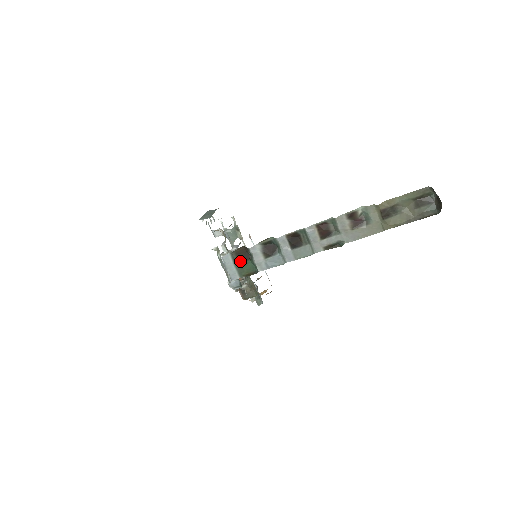
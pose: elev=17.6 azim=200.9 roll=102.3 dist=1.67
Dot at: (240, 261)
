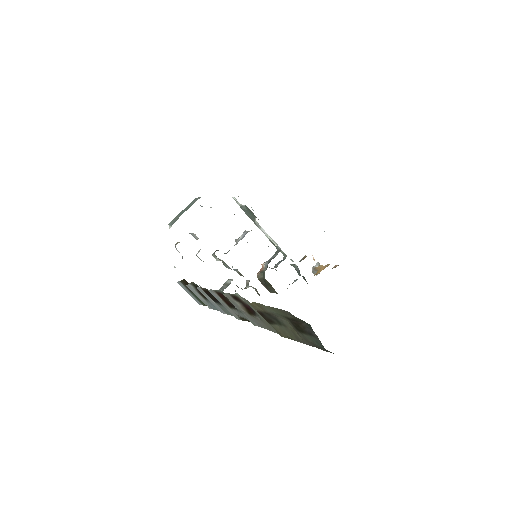
Dot at: occluded
